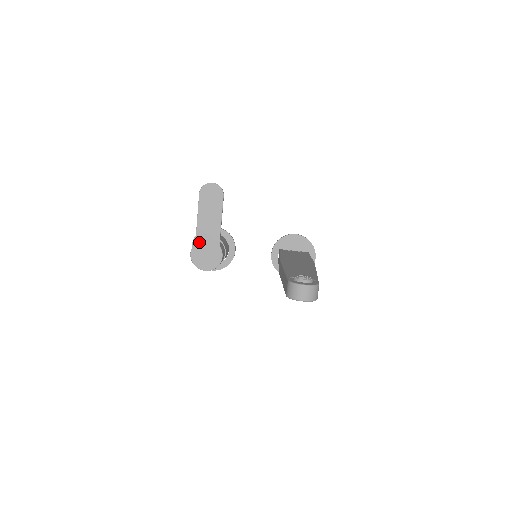
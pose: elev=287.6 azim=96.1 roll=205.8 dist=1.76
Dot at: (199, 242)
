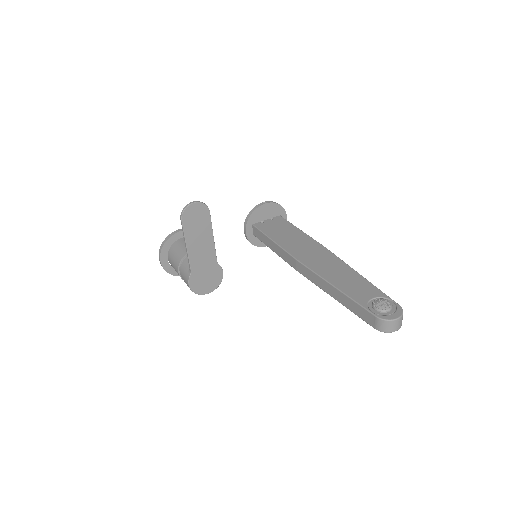
Dot at: (195, 270)
